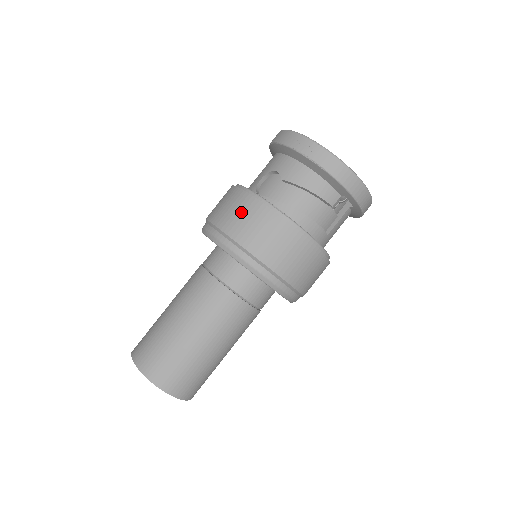
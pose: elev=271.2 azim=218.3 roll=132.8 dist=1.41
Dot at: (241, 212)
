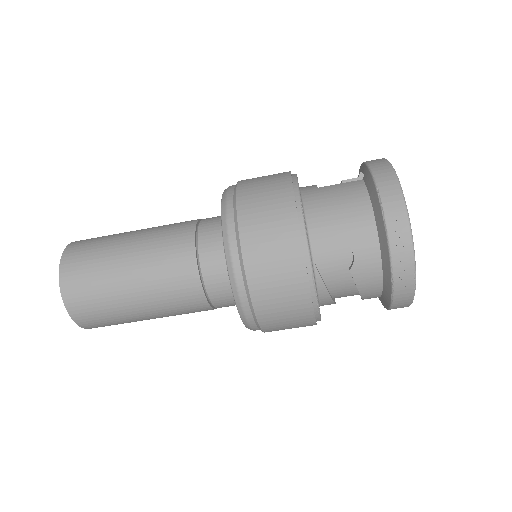
Dot at: (283, 288)
